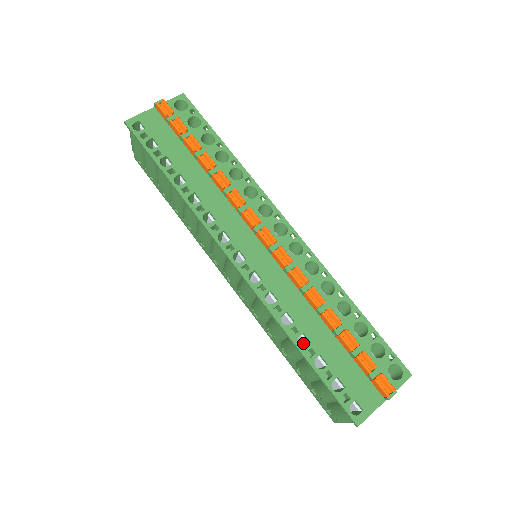
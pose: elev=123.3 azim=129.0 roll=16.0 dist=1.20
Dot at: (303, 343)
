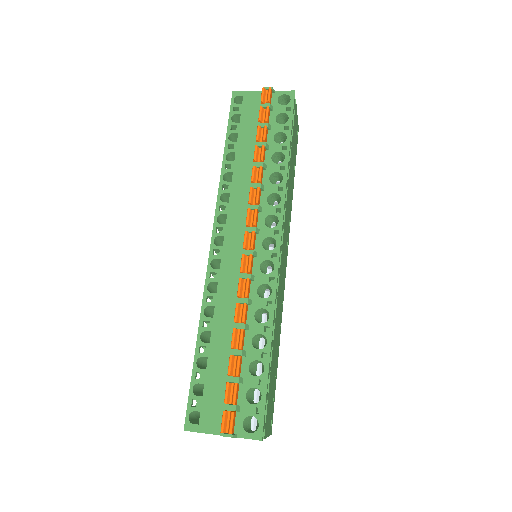
Dot at: occluded
